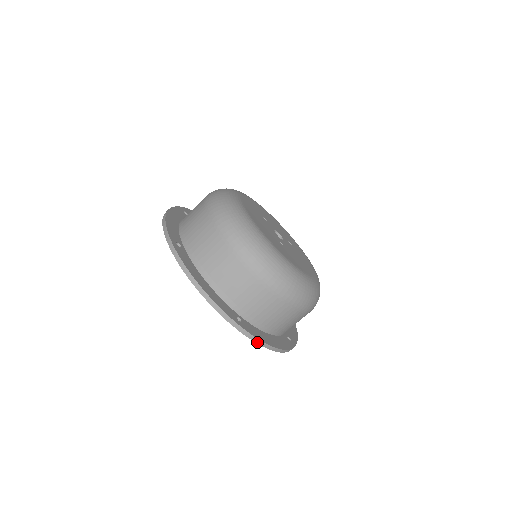
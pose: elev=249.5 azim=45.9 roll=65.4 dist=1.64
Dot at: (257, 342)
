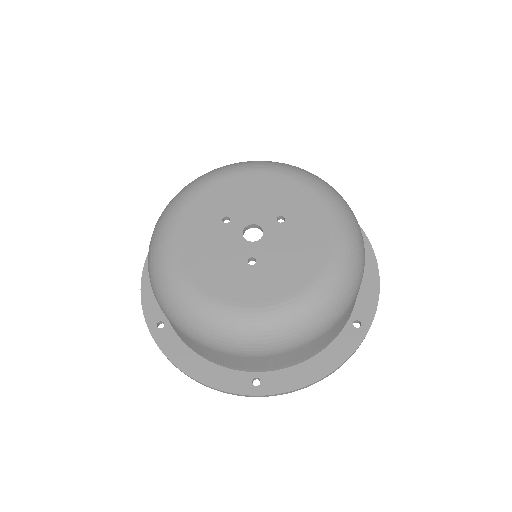
Dot at: (292, 391)
